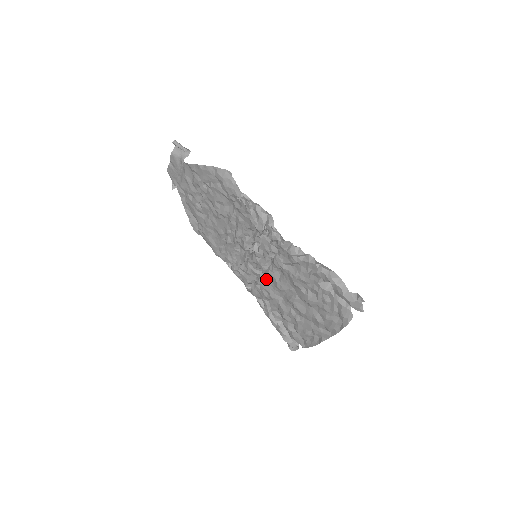
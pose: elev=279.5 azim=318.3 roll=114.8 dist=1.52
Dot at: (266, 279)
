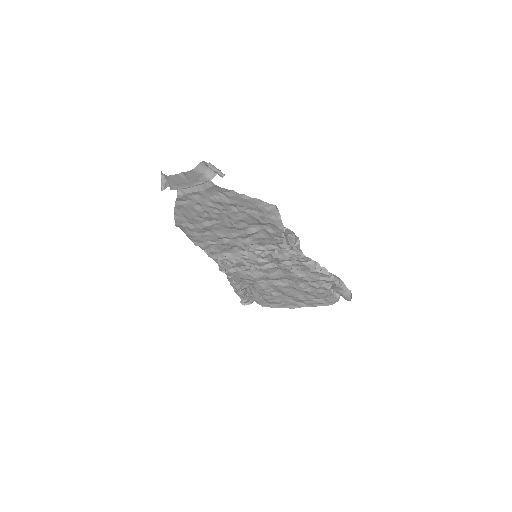
Dot at: (255, 269)
